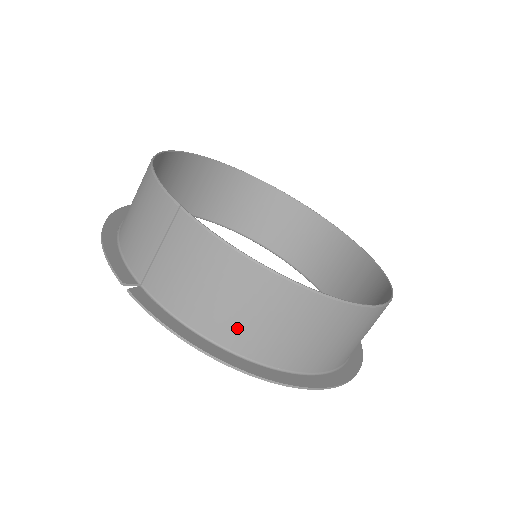
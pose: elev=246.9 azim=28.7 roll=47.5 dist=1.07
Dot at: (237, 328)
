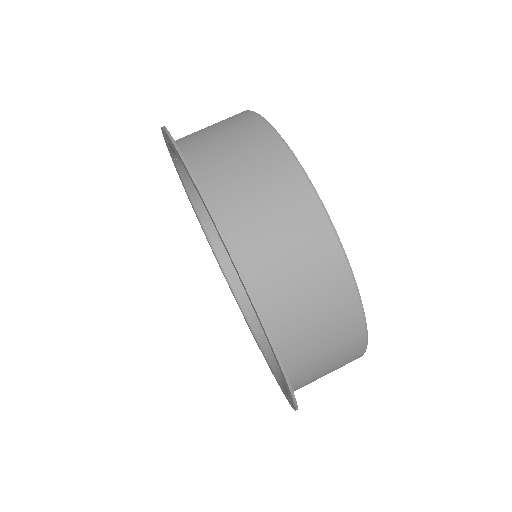
Dot at: (195, 134)
